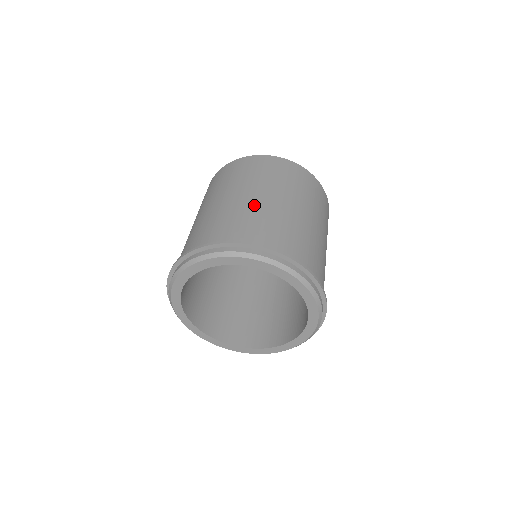
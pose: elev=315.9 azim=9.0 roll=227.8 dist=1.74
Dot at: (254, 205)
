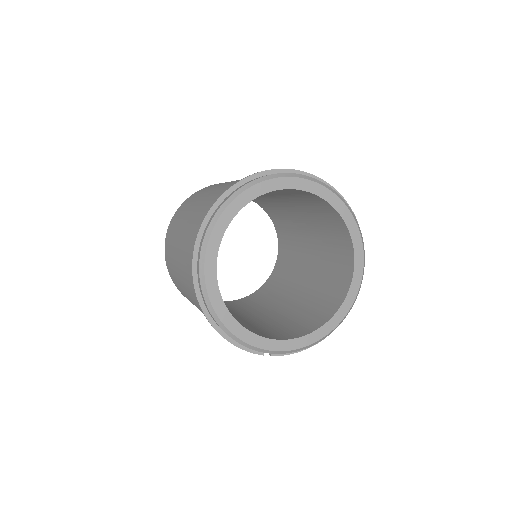
Dot at: (213, 193)
